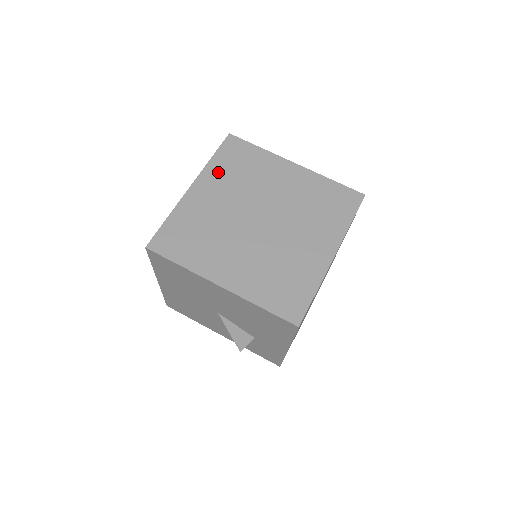
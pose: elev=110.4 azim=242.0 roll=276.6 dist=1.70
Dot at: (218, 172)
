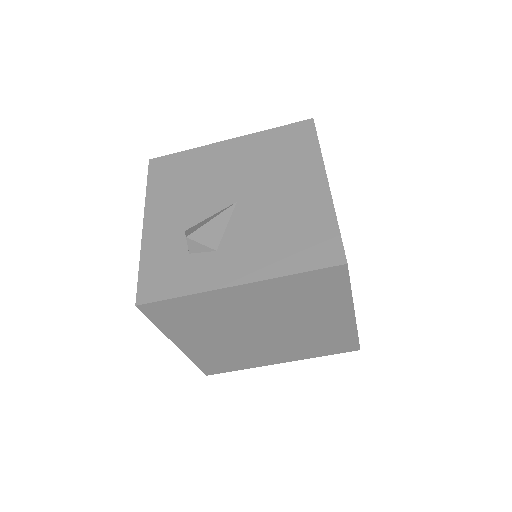
Dot at: (180, 330)
